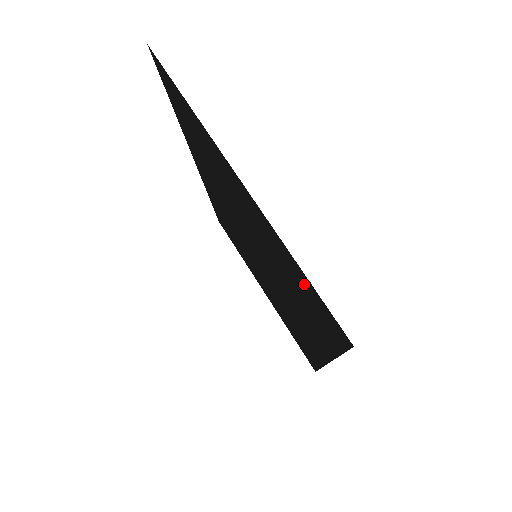
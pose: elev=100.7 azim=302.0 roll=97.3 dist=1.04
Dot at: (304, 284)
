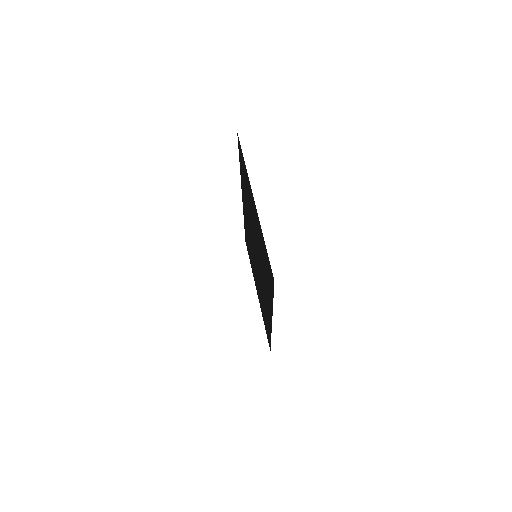
Dot at: (266, 255)
